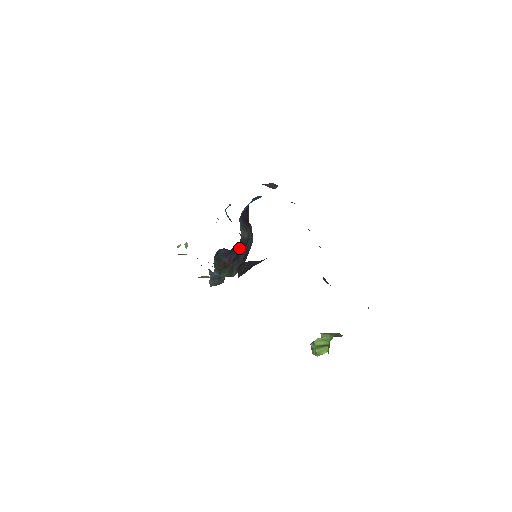
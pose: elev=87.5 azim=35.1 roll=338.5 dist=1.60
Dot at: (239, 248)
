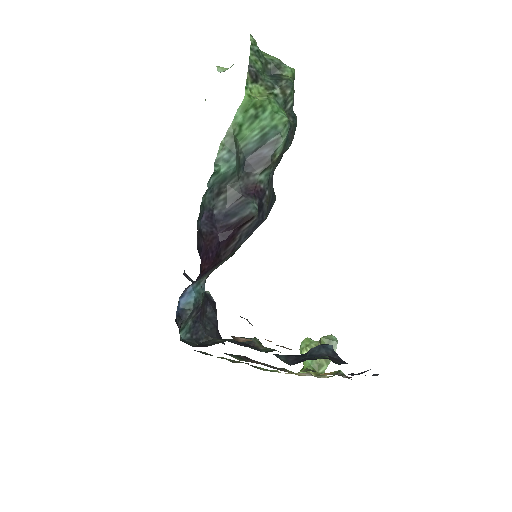
Dot at: occluded
